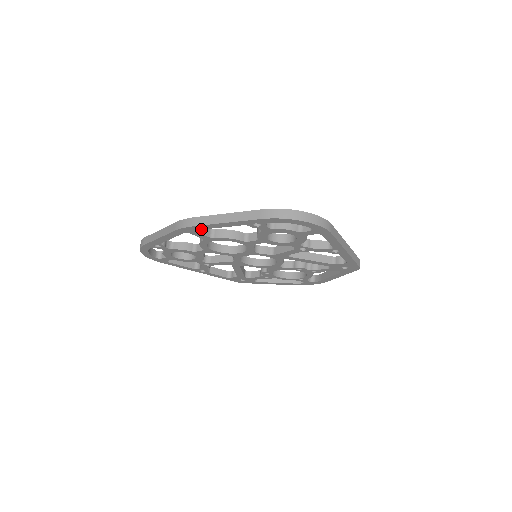
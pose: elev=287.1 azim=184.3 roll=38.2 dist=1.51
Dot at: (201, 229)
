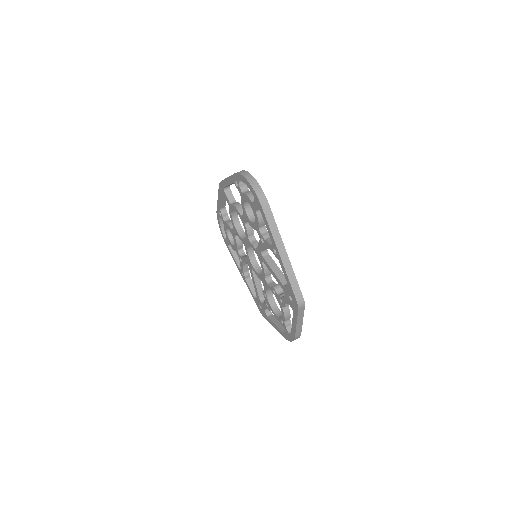
Dot at: (225, 187)
